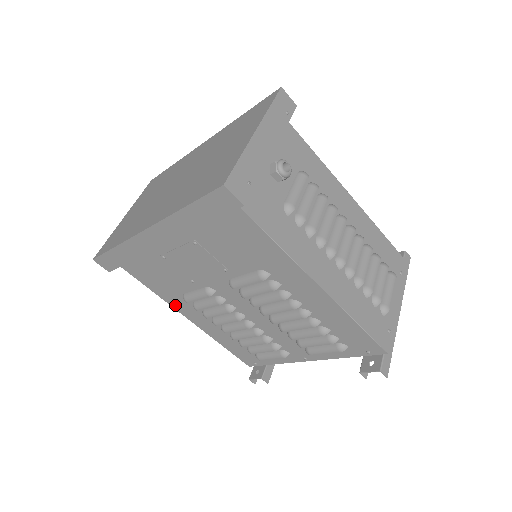
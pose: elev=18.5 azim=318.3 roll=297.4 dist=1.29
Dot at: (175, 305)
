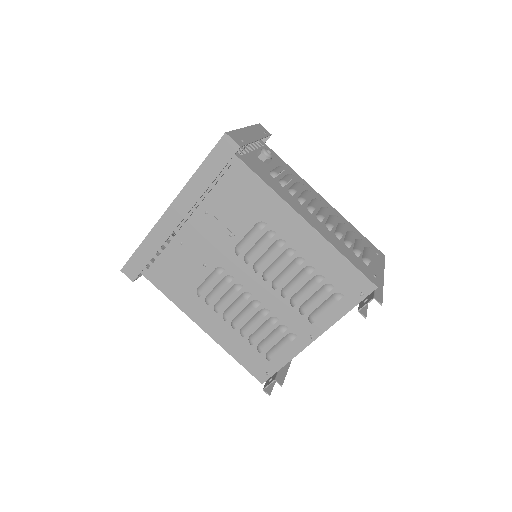
Dot at: (189, 311)
